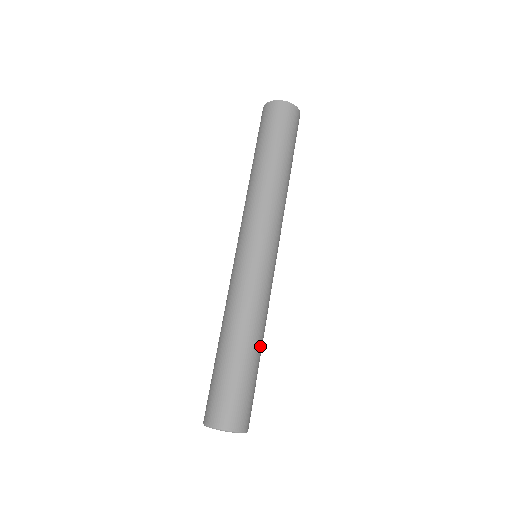
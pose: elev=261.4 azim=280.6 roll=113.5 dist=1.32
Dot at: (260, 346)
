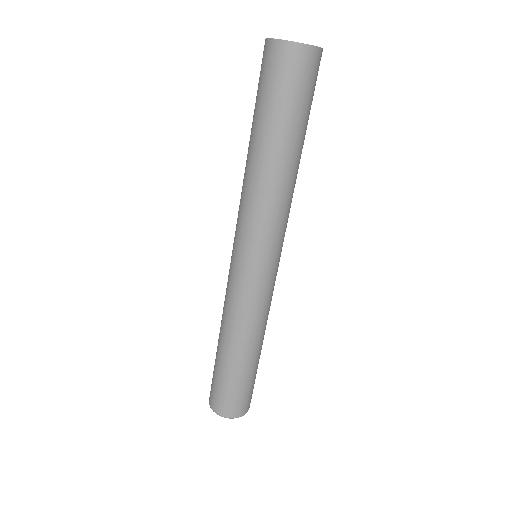
Dot at: (261, 348)
